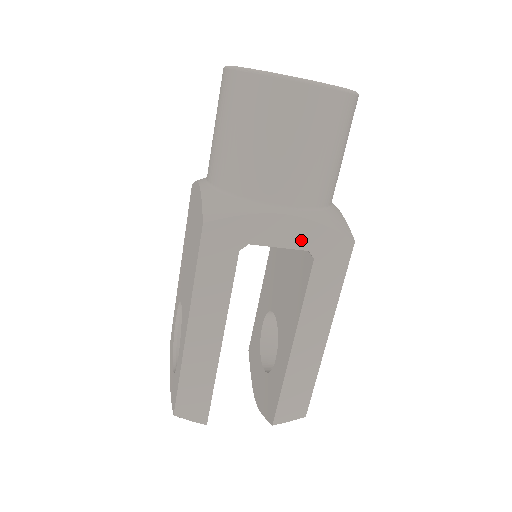
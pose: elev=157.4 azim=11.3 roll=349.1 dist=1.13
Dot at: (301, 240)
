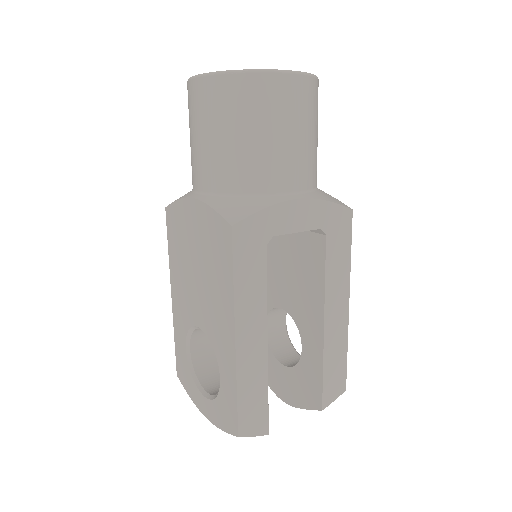
Dot at: (313, 220)
